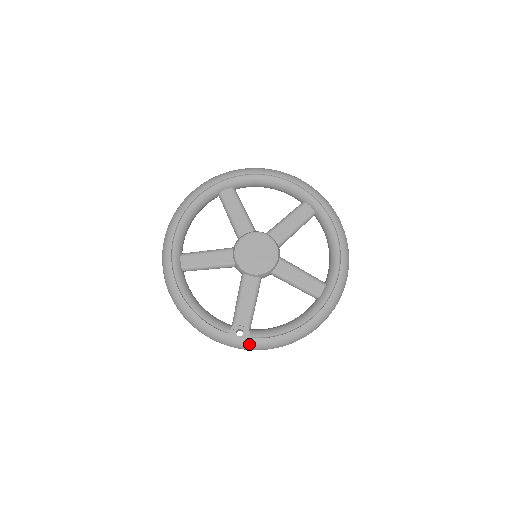
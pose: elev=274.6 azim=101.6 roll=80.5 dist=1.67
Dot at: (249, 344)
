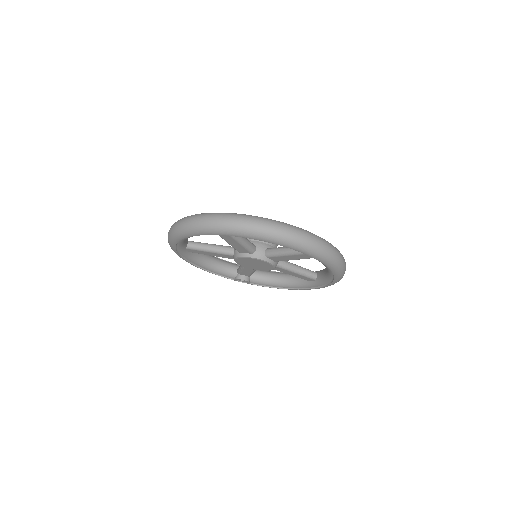
Dot at: occluded
